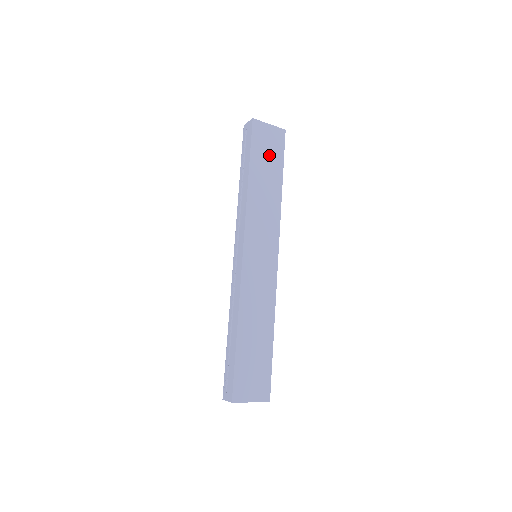
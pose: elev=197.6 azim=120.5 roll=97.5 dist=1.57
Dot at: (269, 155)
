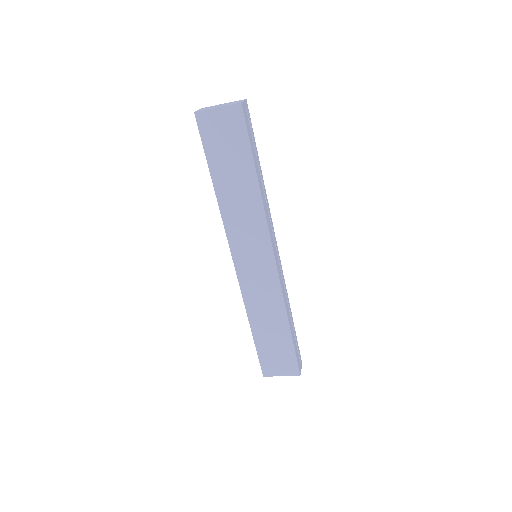
Dot at: (229, 149)
